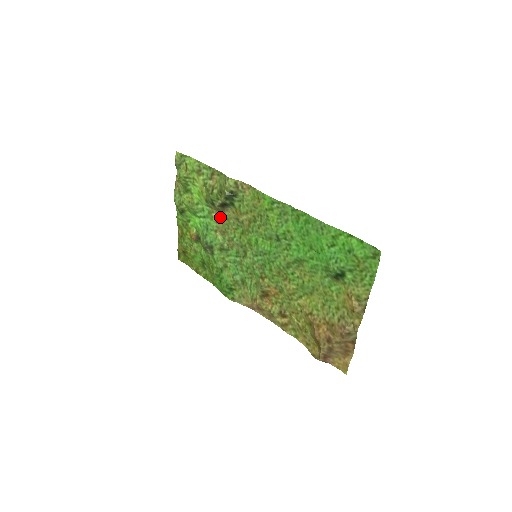
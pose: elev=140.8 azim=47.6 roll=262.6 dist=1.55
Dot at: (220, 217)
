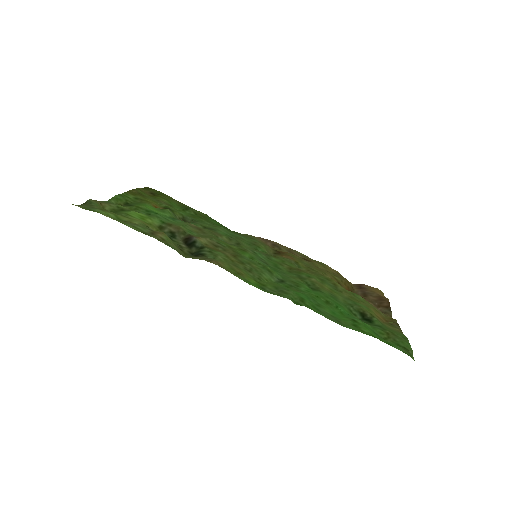
Dot at: (188, 231)
